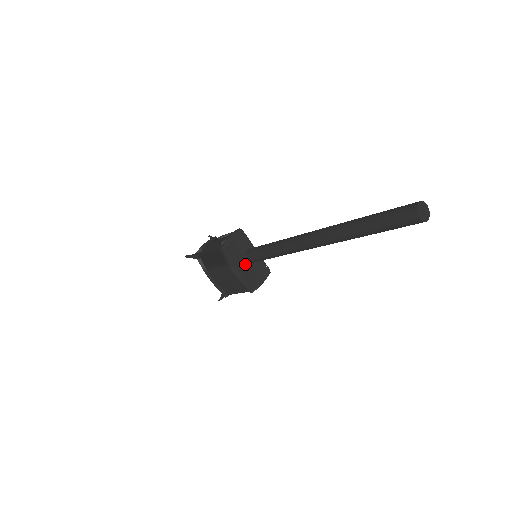
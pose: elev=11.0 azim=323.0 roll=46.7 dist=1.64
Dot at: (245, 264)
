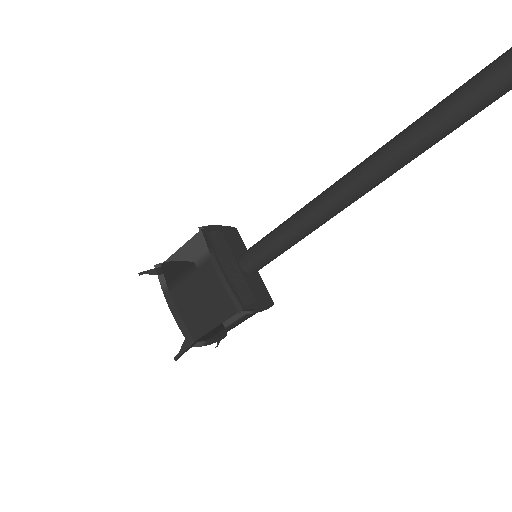
Dot at: (235, 271)
